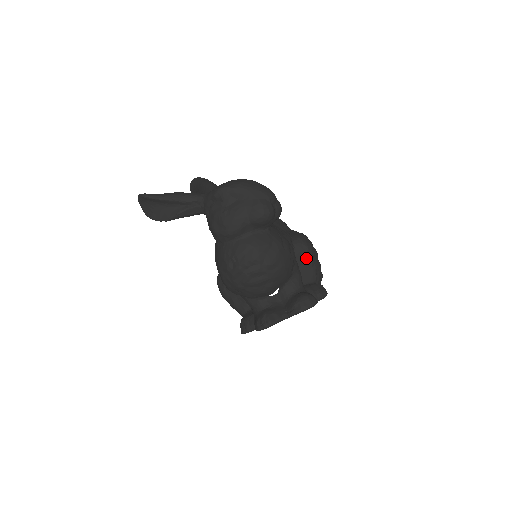
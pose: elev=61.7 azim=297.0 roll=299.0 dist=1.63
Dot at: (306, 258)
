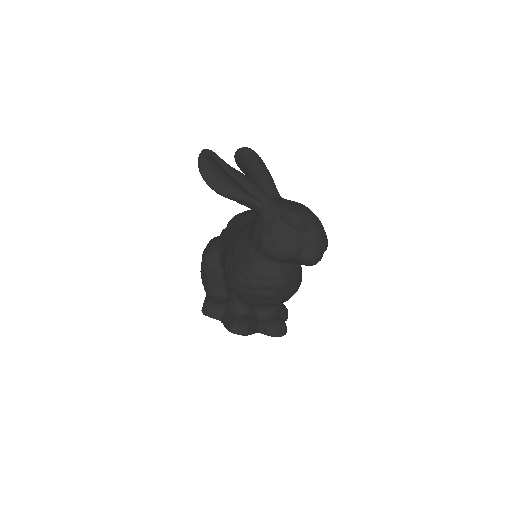
Dot at: occluded
